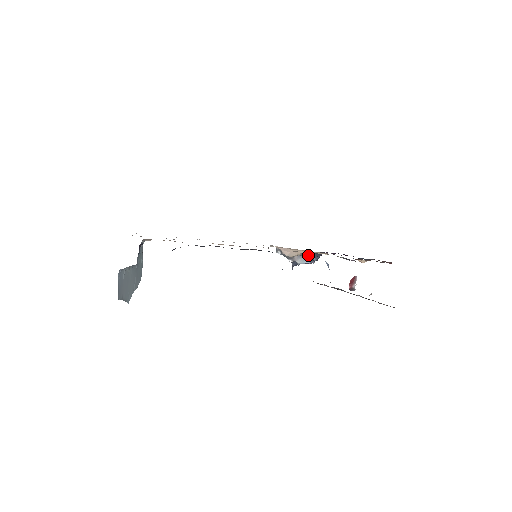
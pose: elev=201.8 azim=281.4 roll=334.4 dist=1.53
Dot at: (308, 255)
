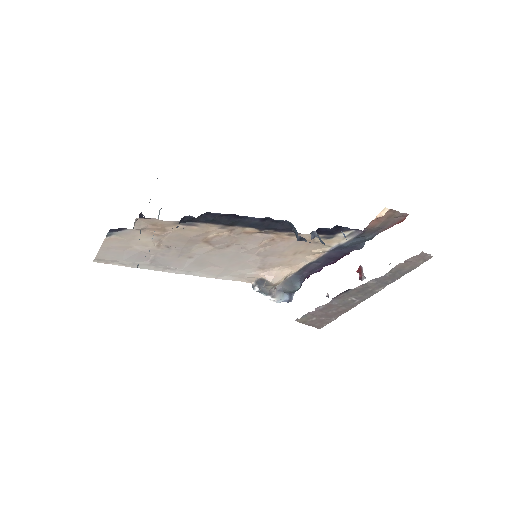
Dot at: (292, 280)
